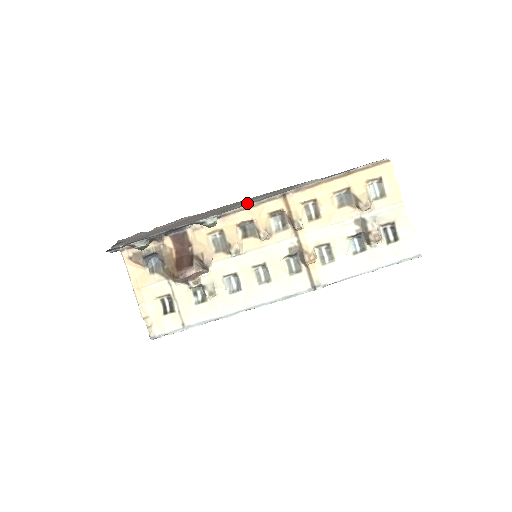
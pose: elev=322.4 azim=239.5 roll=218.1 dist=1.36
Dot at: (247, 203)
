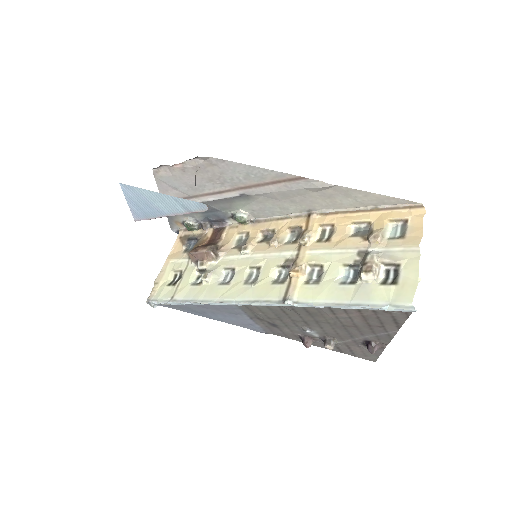
Dot at: (263, 192)
